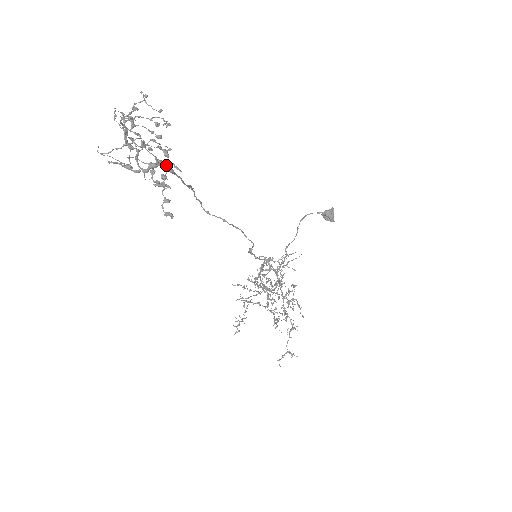
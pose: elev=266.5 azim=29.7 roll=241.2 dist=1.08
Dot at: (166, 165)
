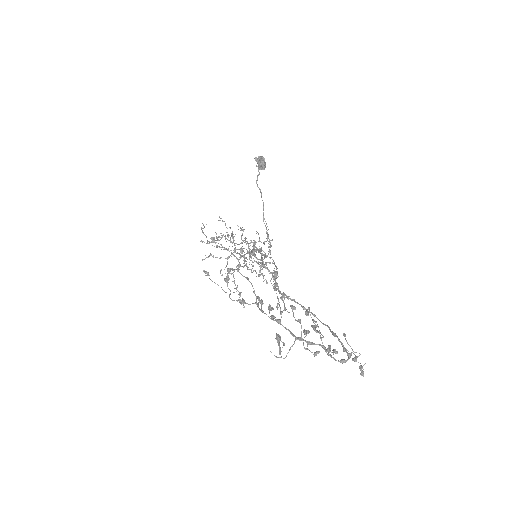
Dot at: (350, 346)
